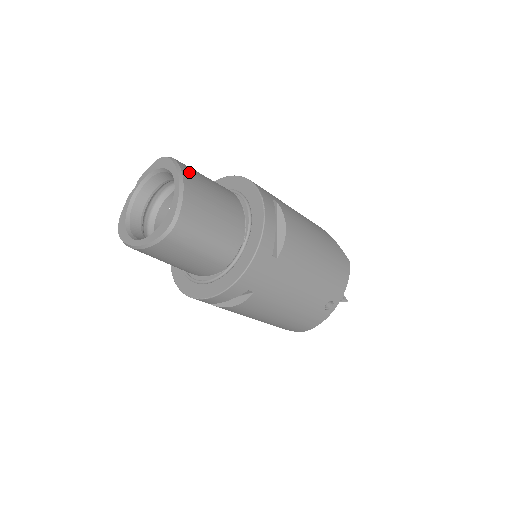
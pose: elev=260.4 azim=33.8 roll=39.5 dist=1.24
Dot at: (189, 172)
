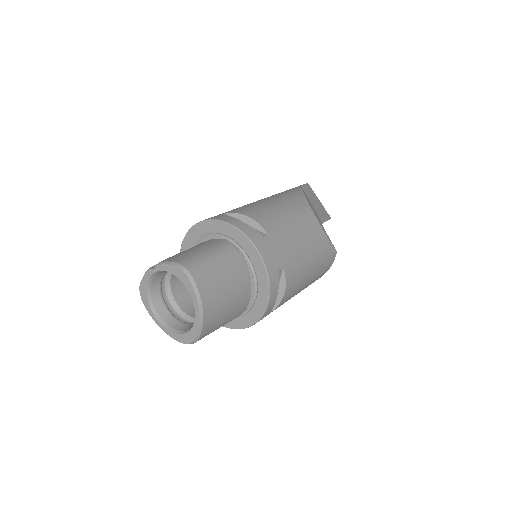
Dot at: (208, 293)
